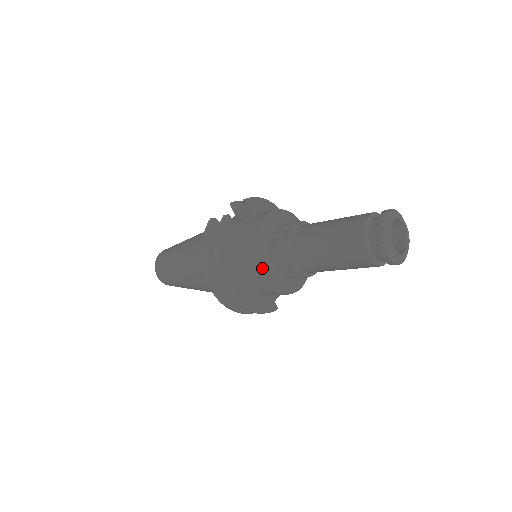
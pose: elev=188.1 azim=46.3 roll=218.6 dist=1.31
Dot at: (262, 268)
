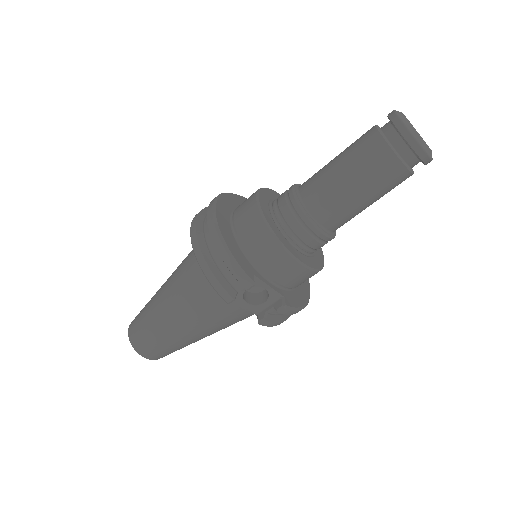
Dot at: (259, 194)
